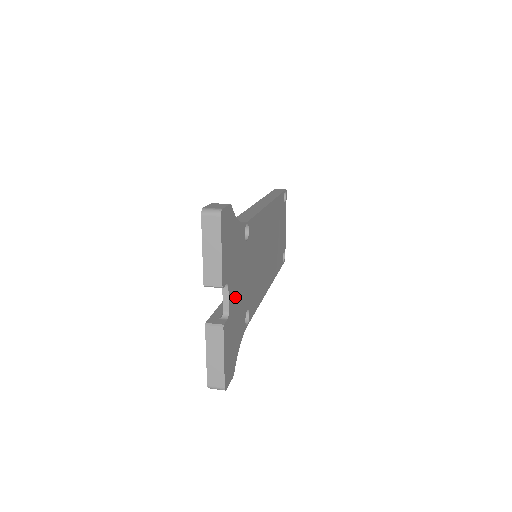
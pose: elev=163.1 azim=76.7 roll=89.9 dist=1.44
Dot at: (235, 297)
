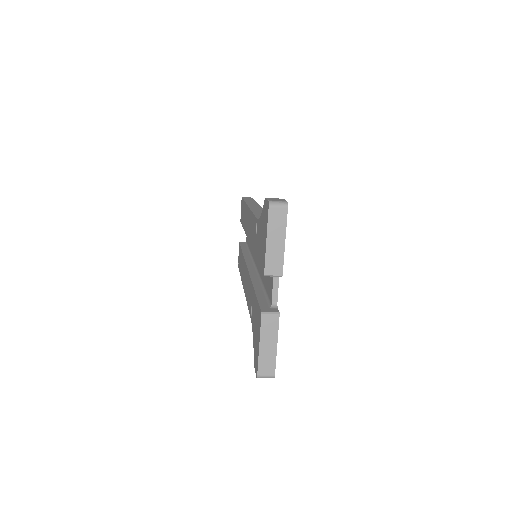
Dot at: occluded
